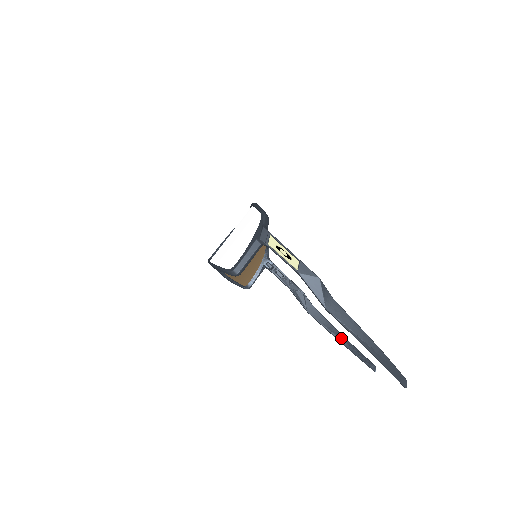
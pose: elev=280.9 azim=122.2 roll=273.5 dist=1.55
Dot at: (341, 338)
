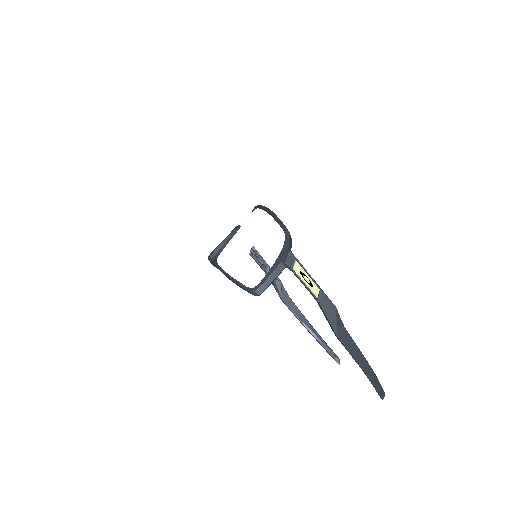
Dot at: (311, 329)
